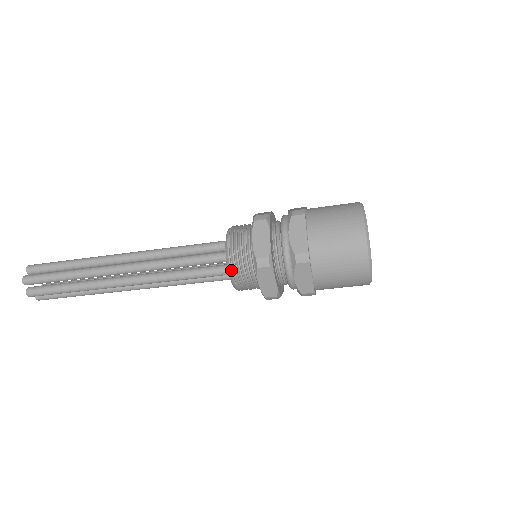
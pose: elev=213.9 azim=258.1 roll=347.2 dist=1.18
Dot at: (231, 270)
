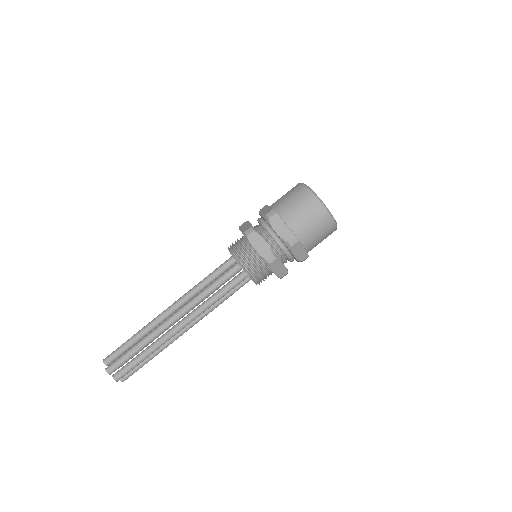
Dot at: occluded
